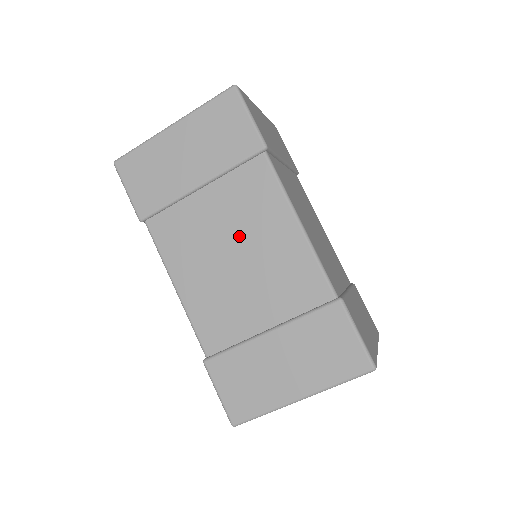
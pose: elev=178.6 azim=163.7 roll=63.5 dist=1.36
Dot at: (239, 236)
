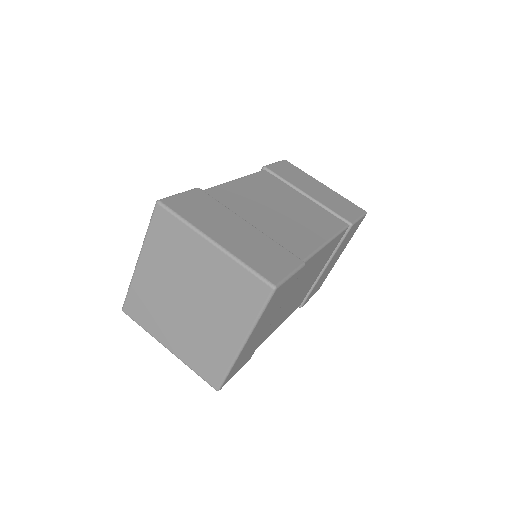
Dot at: (295, 212)
